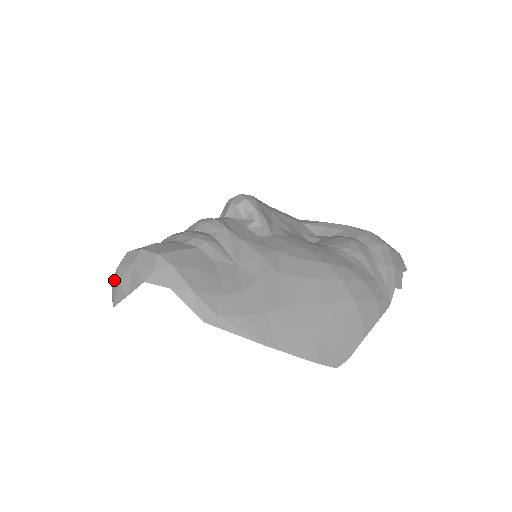
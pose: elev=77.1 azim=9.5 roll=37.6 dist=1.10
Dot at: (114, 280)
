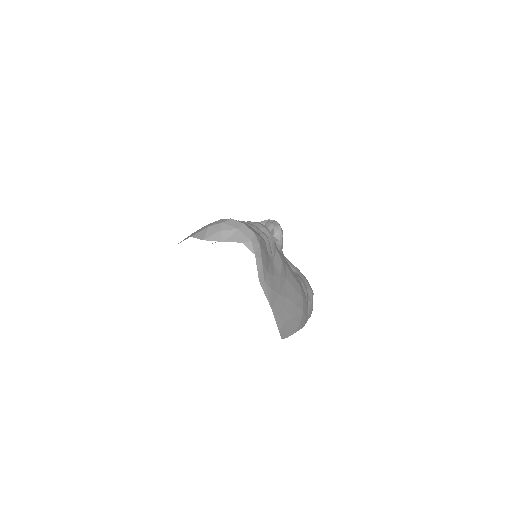
Dot at: (215, 227)
